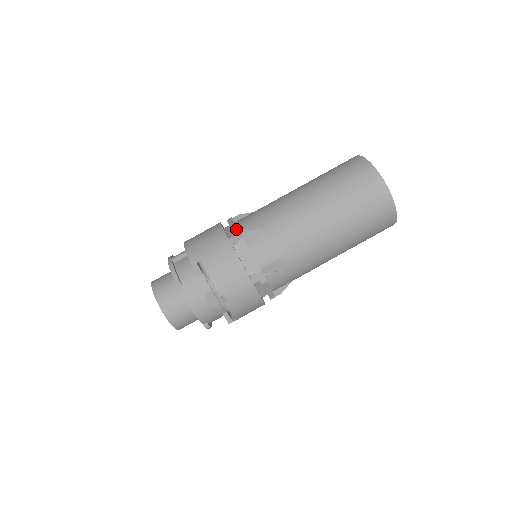
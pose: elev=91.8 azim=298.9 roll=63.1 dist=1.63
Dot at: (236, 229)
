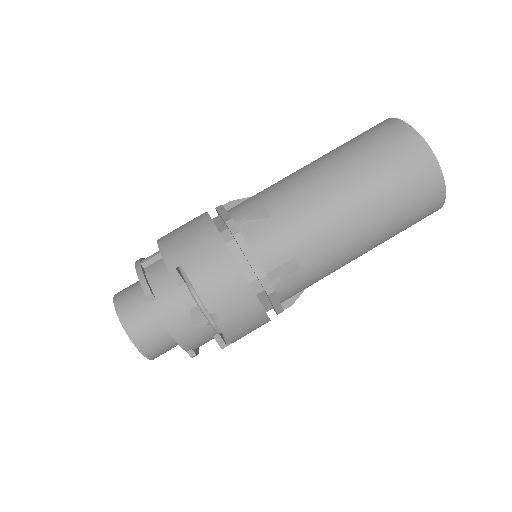
Dot at: (230, 219)
